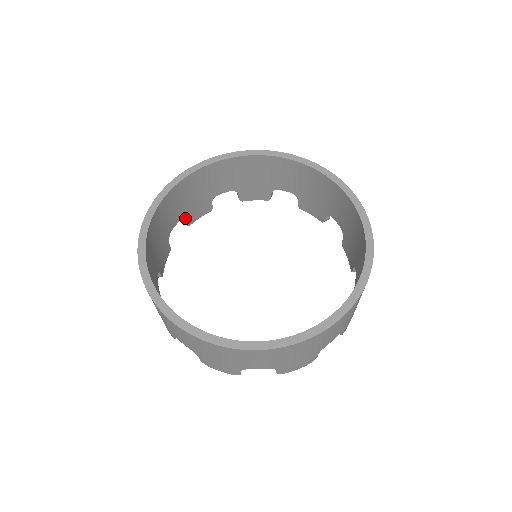
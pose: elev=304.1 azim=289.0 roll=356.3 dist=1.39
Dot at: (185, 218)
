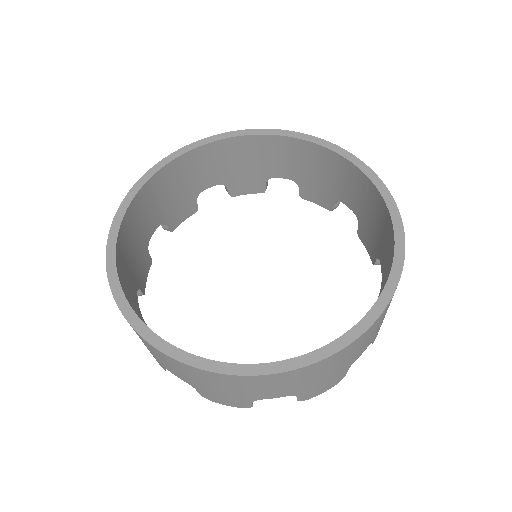
Dot at: (166, 222)
